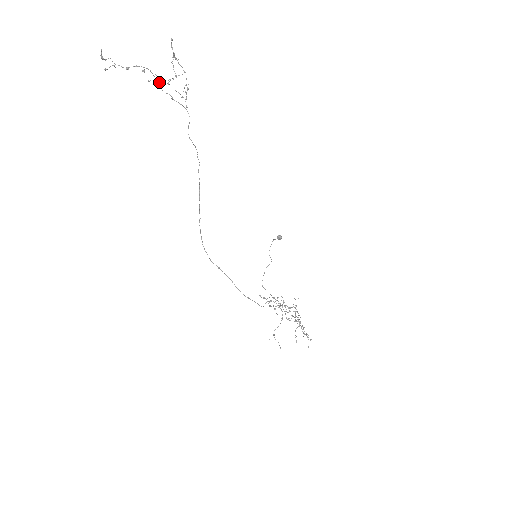
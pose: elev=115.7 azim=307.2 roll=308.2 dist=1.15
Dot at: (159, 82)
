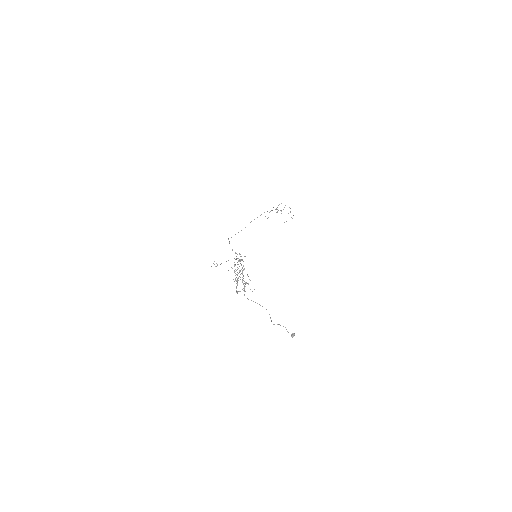
Dot at: occluded
